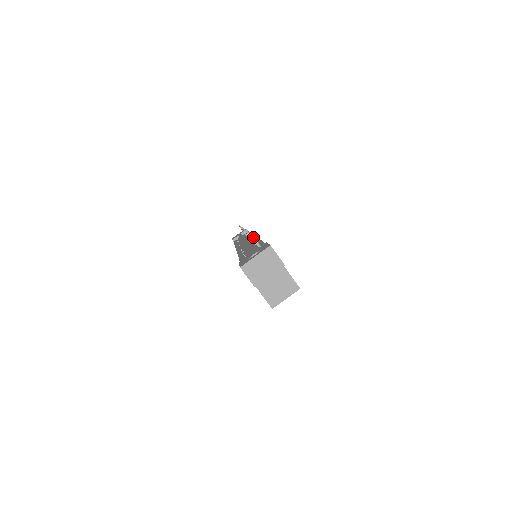
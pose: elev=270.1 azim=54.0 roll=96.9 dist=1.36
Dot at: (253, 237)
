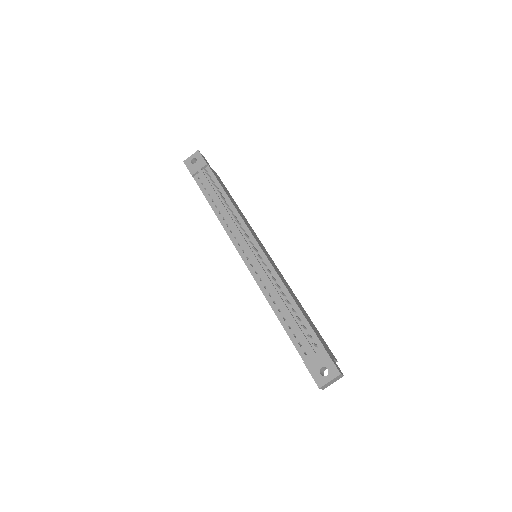
Dot at: (314, 345)
